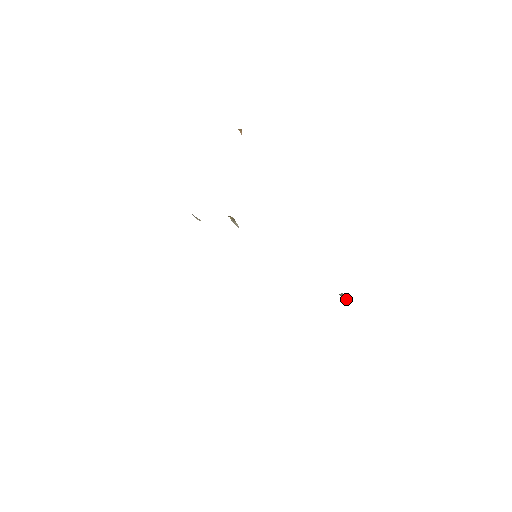
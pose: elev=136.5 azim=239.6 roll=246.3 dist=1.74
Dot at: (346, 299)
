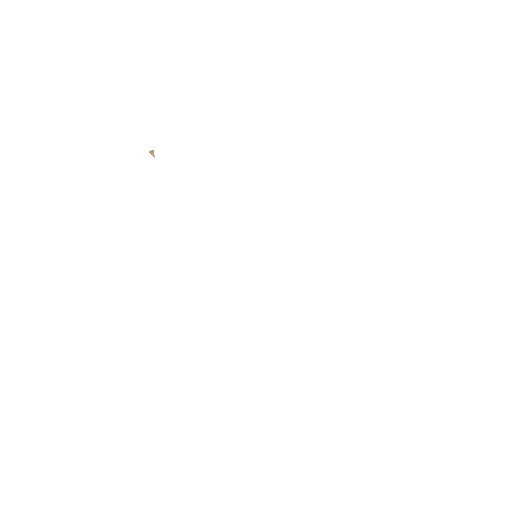
Dot at: occluded
